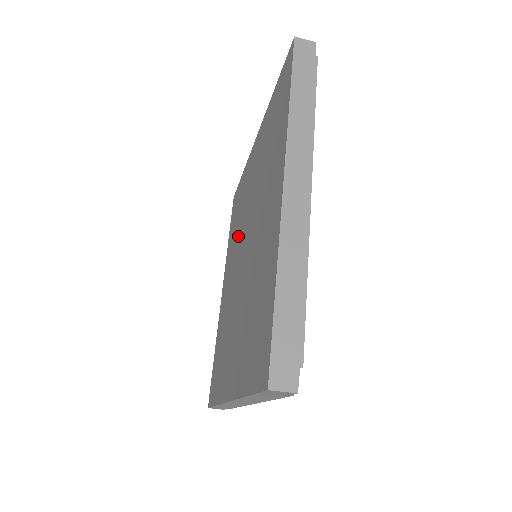
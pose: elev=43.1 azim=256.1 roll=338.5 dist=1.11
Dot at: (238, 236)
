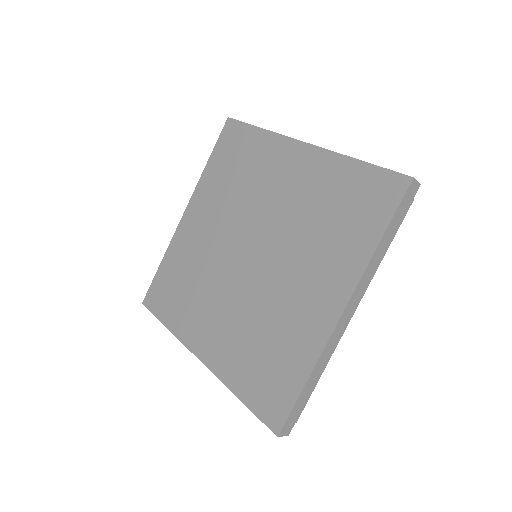
Dot at: (238, 207)
